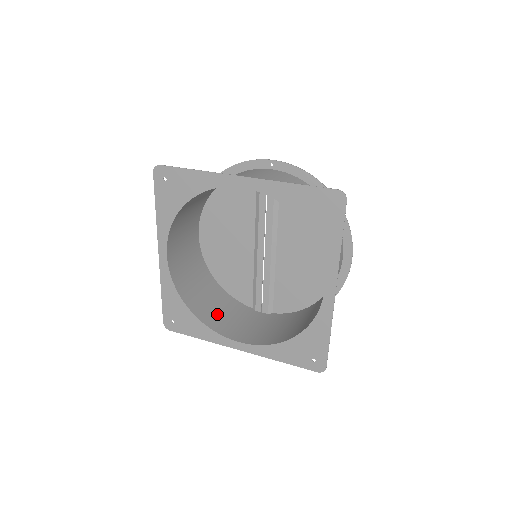
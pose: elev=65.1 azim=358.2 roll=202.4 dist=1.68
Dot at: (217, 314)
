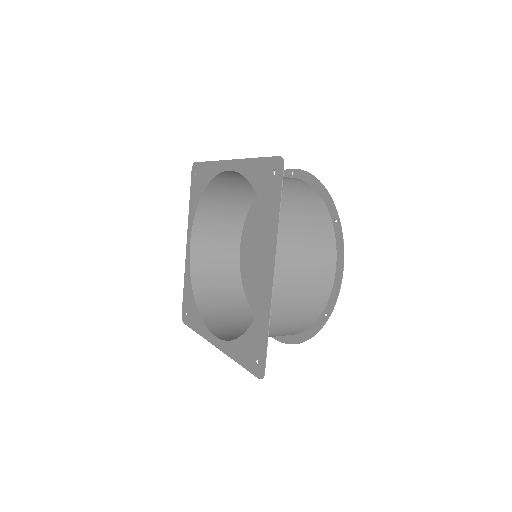
Dot at: (222, 316)
